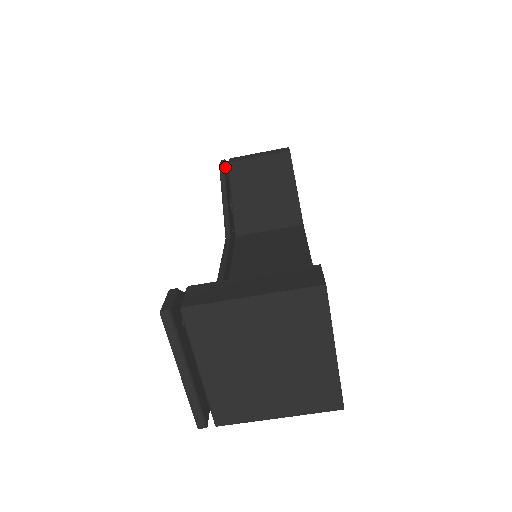
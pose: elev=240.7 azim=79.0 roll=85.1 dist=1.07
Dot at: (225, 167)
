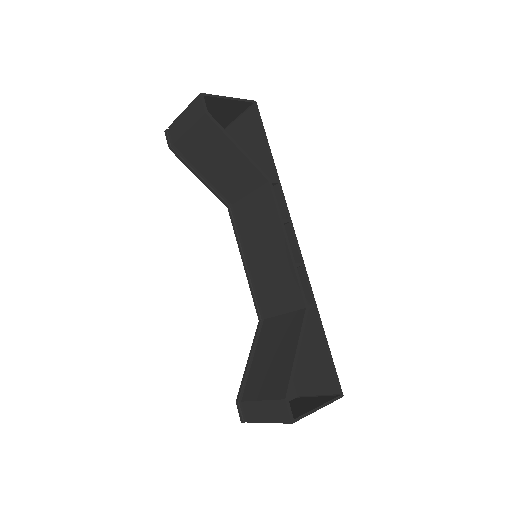
Dot at: occluded
